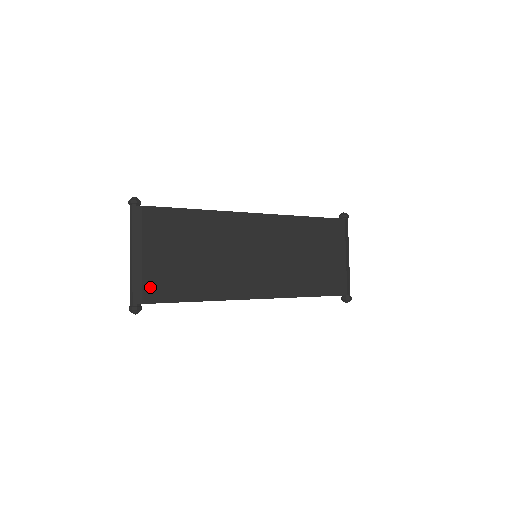
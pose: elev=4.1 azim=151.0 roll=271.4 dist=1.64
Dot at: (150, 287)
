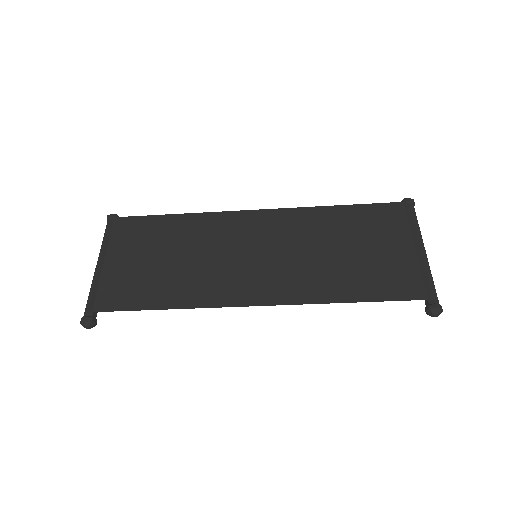
Dot at: (106, 294)
